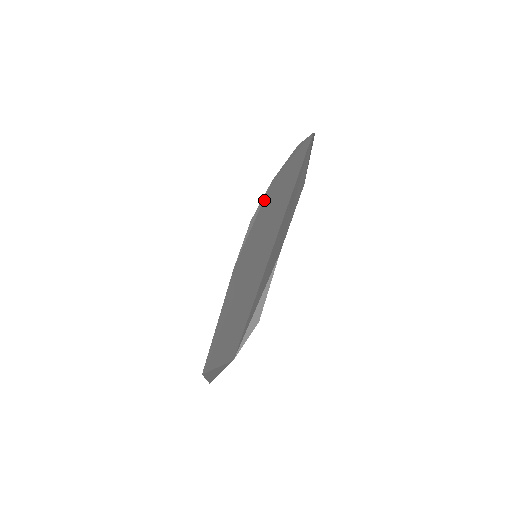
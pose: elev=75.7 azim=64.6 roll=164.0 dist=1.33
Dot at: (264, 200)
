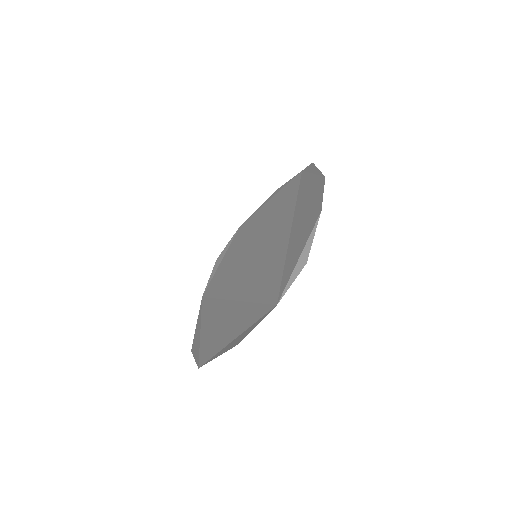
Dot at: (235, 238)
